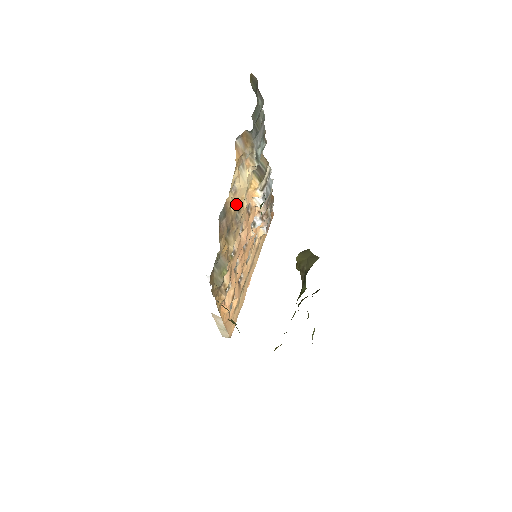
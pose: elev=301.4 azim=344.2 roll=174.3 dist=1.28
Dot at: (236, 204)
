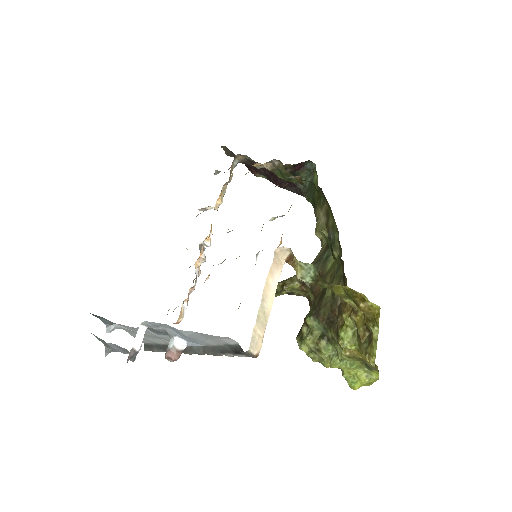
Dot at: occluded
